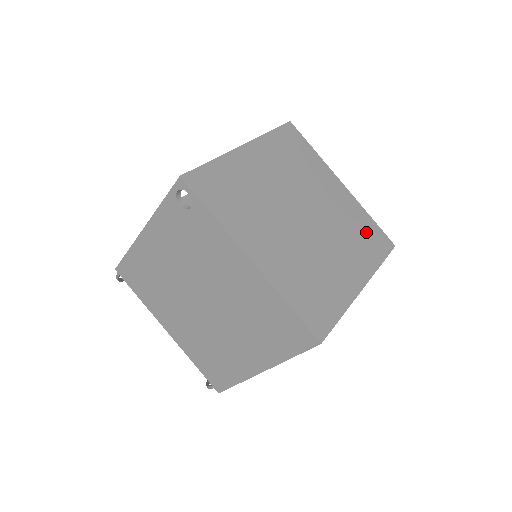
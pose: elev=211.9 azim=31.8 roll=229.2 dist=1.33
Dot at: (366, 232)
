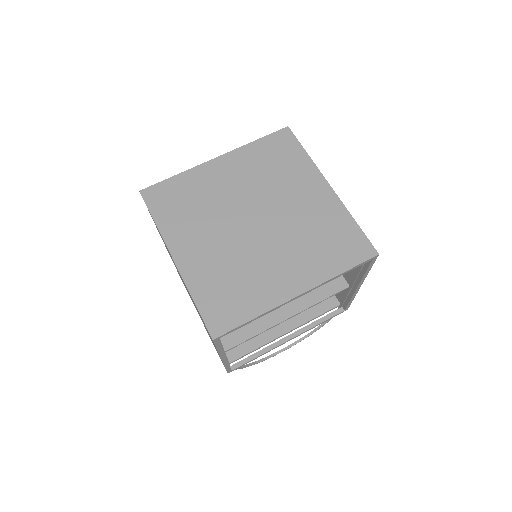
Dot at: (337, 238)
